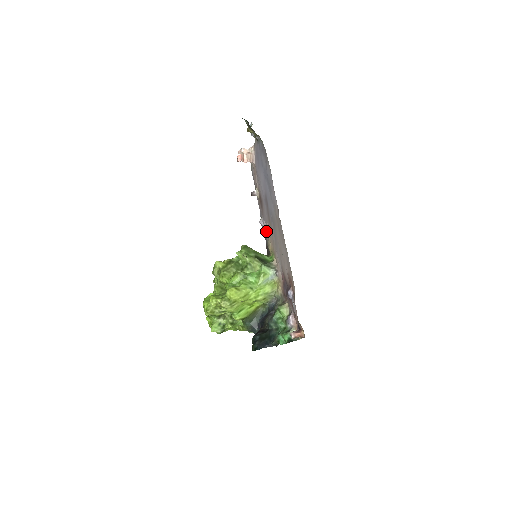
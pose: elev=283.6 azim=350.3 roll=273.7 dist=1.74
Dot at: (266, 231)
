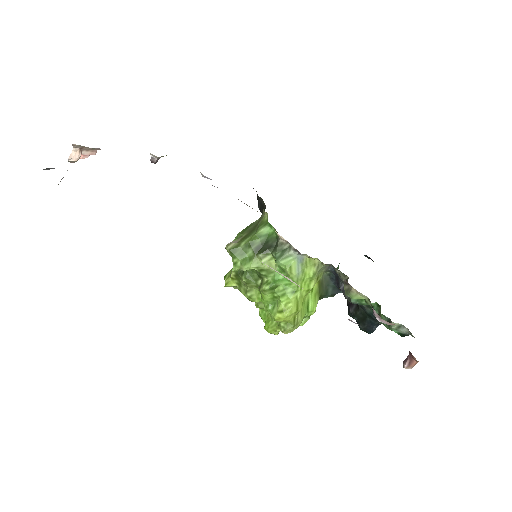
Dot at: occluded
